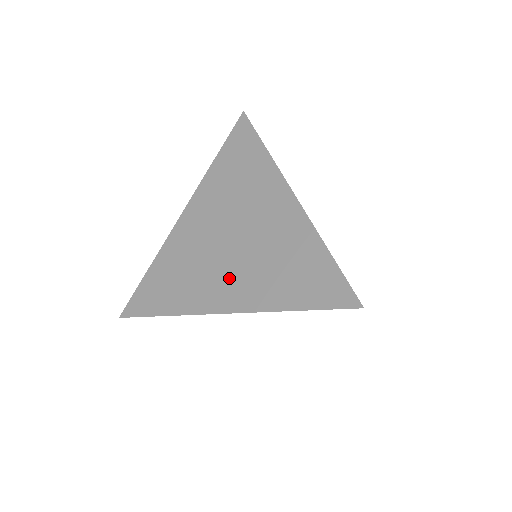
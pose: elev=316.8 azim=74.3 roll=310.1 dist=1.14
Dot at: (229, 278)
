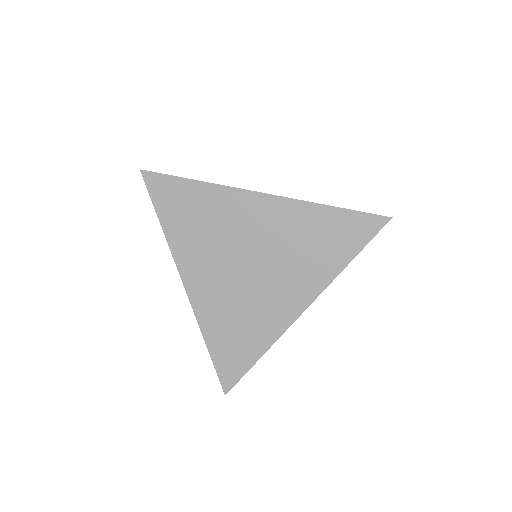
Dot at: (280, 289)
